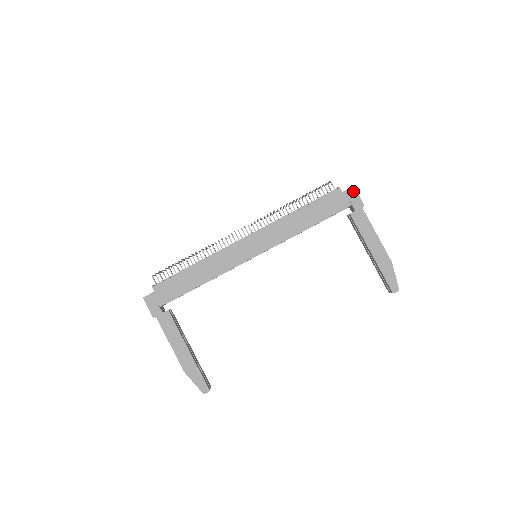
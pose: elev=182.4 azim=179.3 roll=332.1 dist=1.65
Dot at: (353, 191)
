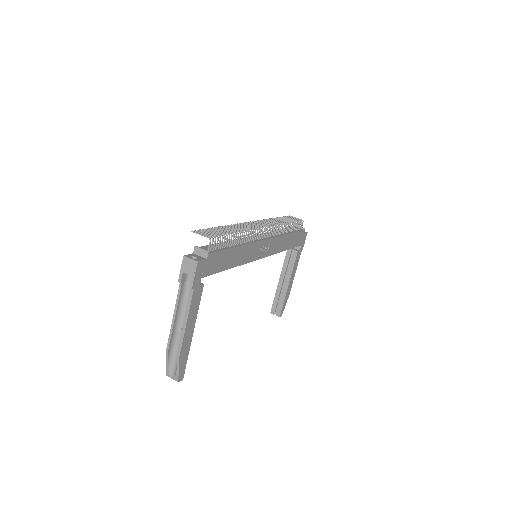
Dot at: occluded
